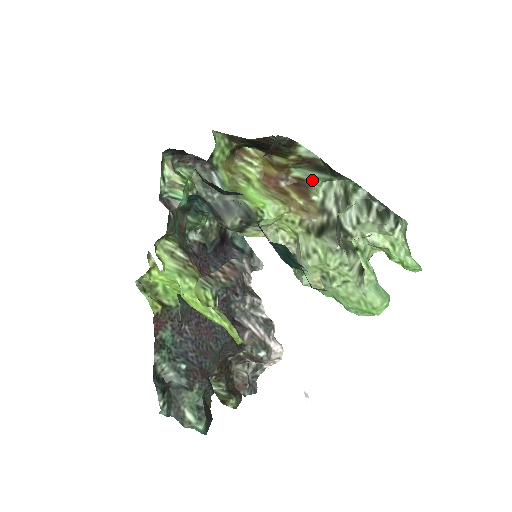
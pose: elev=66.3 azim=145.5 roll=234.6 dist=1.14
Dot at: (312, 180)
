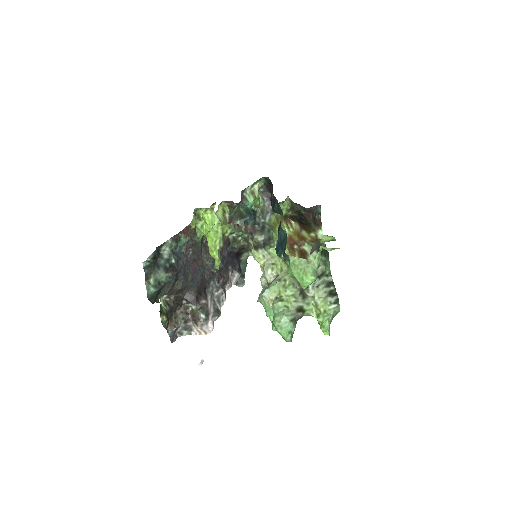
Dot at: (311, 256)
